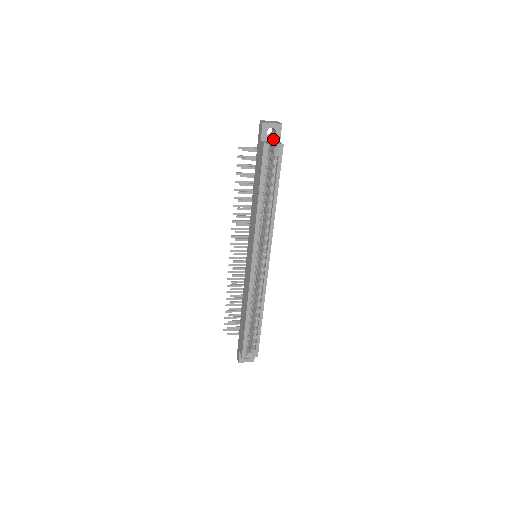
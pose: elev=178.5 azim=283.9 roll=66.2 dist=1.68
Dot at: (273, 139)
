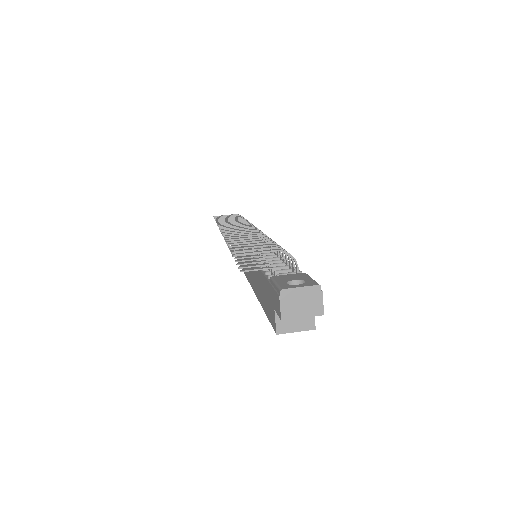
Dot at: occluded
